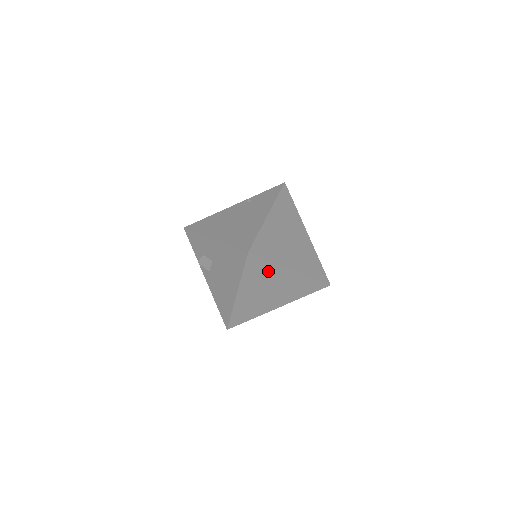
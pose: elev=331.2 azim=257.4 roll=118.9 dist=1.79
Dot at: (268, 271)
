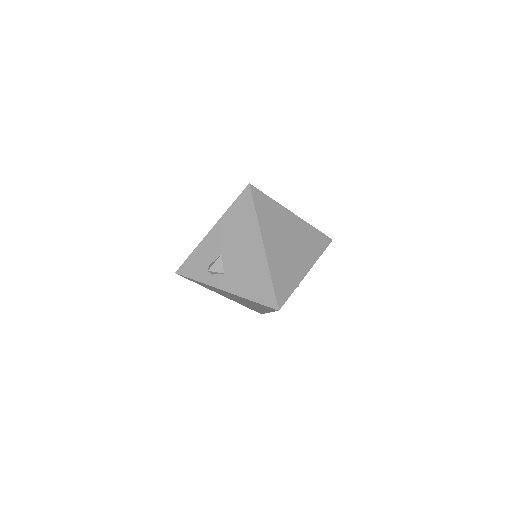
Dot at: (275, 213)
